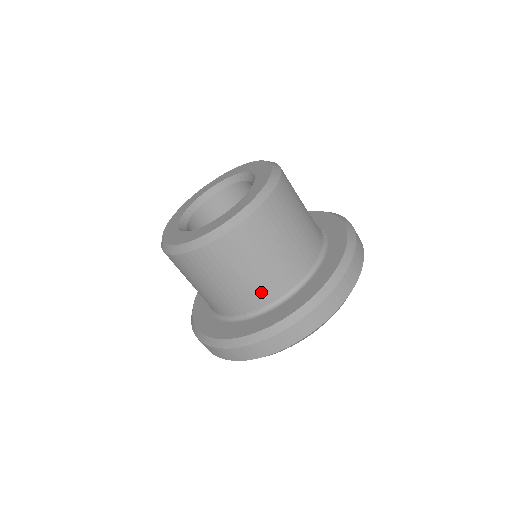
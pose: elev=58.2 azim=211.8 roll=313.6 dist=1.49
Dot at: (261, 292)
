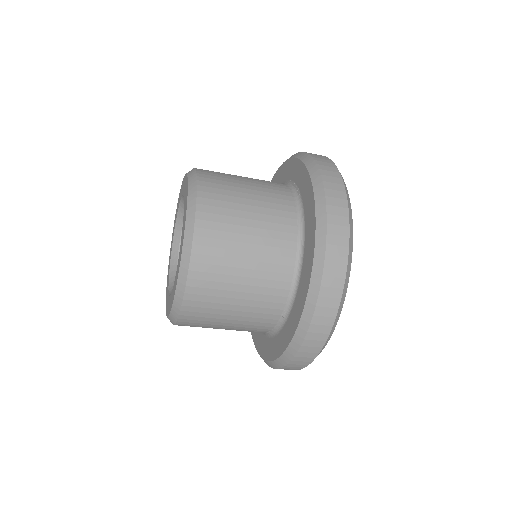
Dot at: (266, 307)
